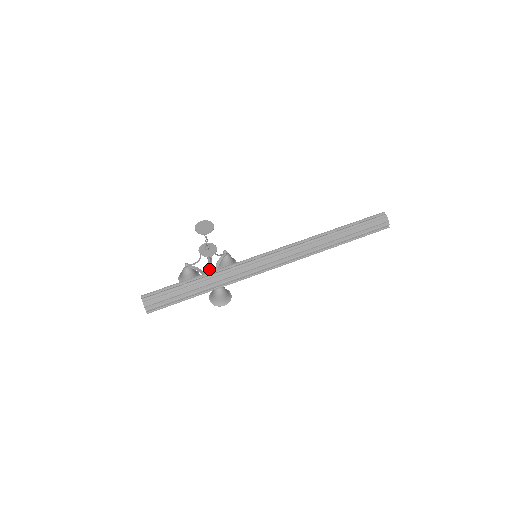
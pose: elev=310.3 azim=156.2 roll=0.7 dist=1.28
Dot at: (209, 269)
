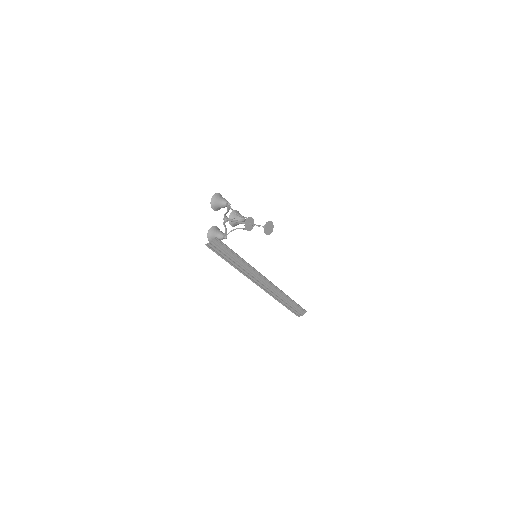
Dot at: (232, 220)
